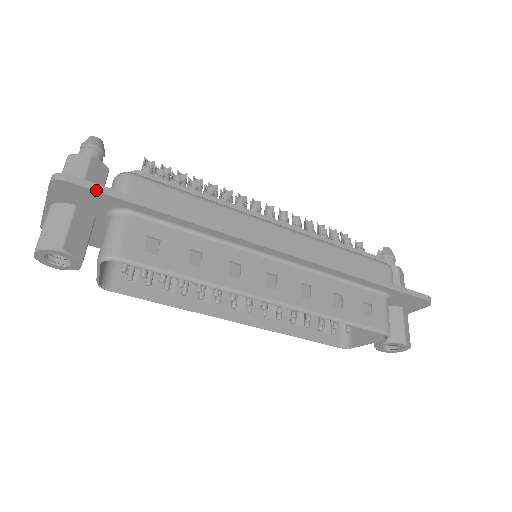
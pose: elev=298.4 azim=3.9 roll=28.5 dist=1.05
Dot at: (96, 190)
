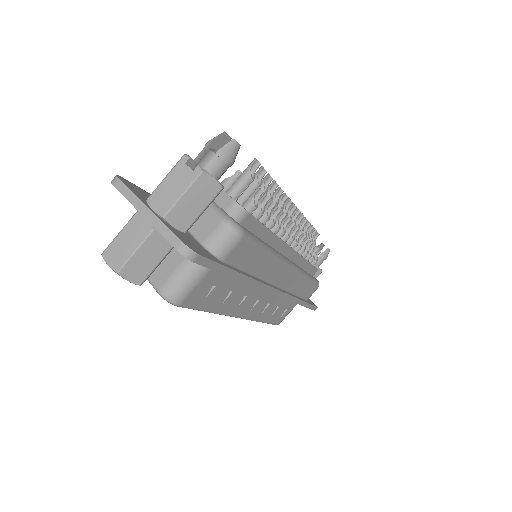
Dot at: (209, 267)
